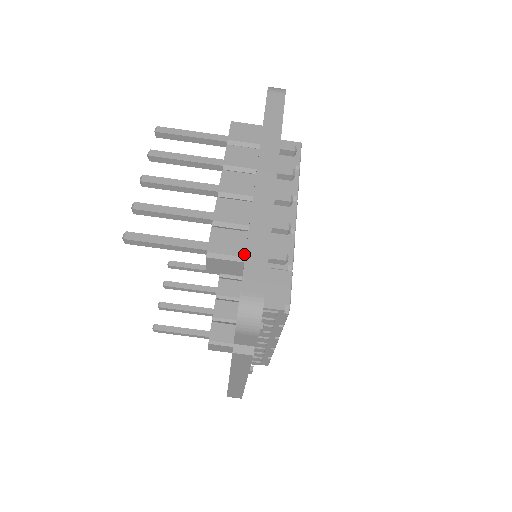
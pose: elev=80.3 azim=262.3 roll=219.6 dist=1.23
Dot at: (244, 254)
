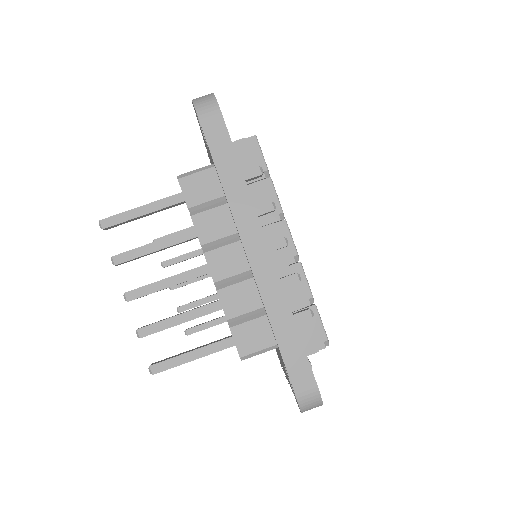
Dot at: (275, 342)
